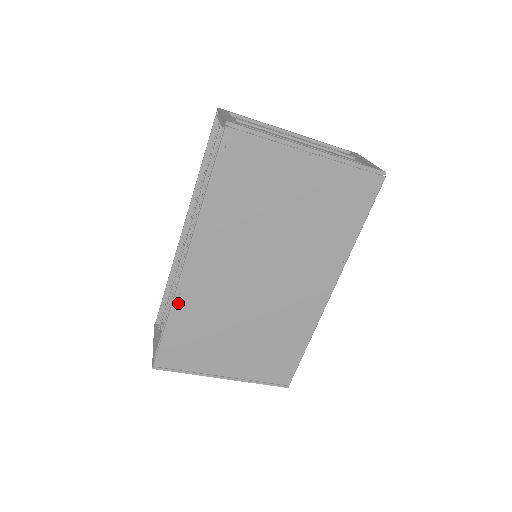
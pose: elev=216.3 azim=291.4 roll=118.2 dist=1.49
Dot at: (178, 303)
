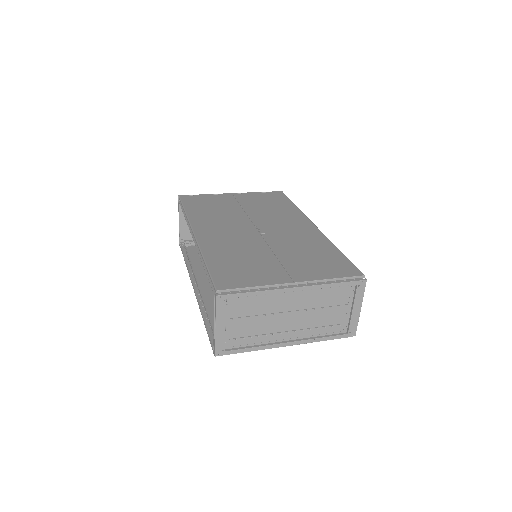
Dot at: occluded
